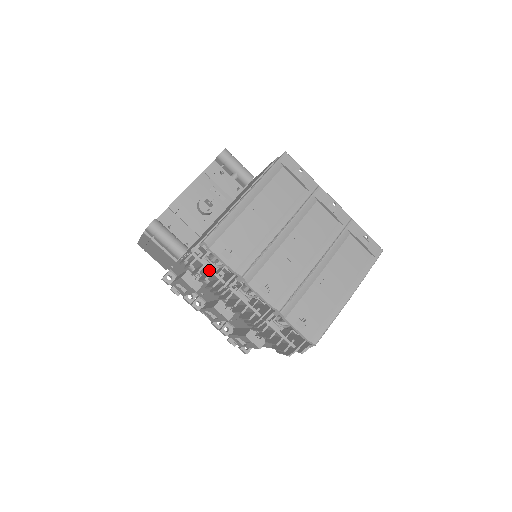
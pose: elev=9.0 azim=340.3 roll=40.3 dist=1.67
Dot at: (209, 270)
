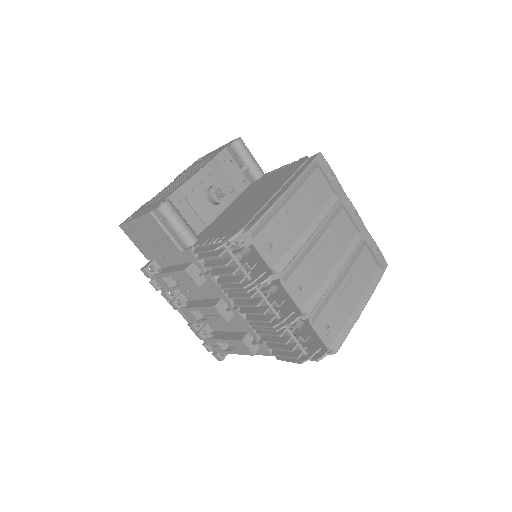
Dot at: (237, 264)
